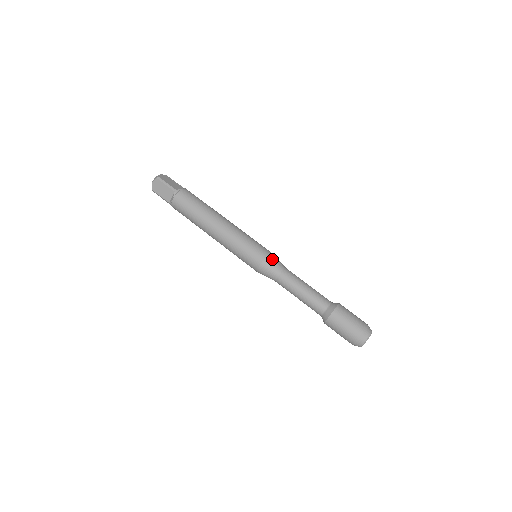
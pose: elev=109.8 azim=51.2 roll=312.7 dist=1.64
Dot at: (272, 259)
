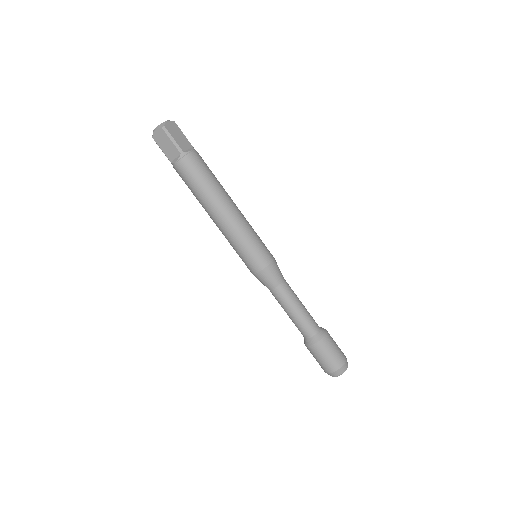
Dot at: (273, 269)
